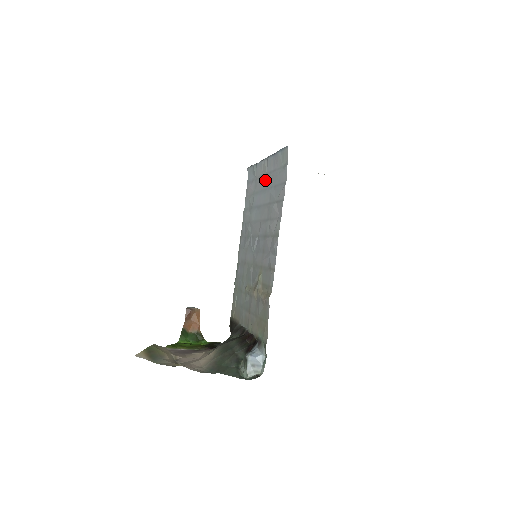
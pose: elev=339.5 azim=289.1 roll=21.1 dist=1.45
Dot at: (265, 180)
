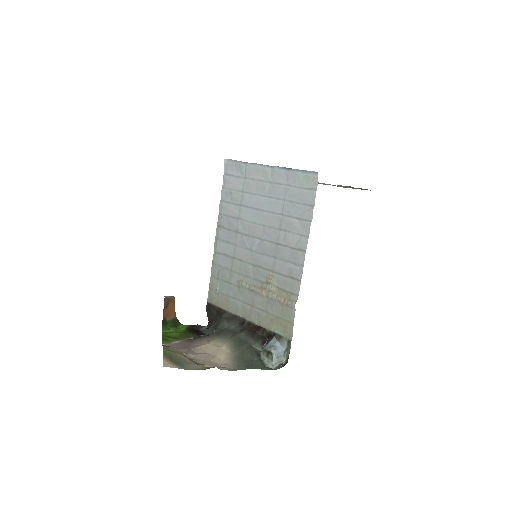
Dot at: (268, 187)
